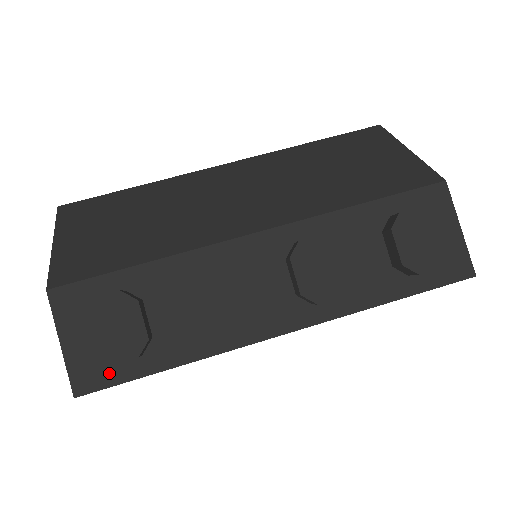
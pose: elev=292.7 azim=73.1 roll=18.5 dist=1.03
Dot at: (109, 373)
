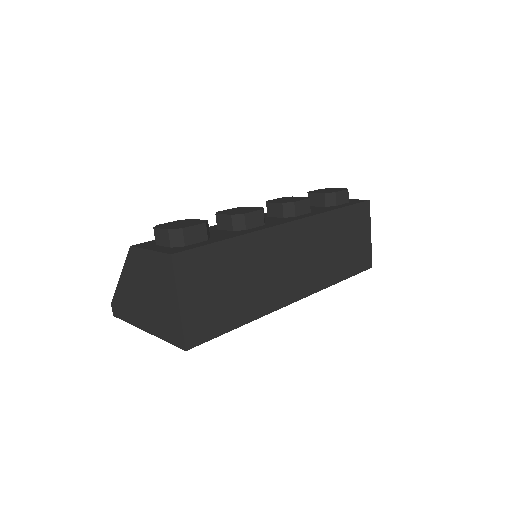
Dot at: (190, 247)
